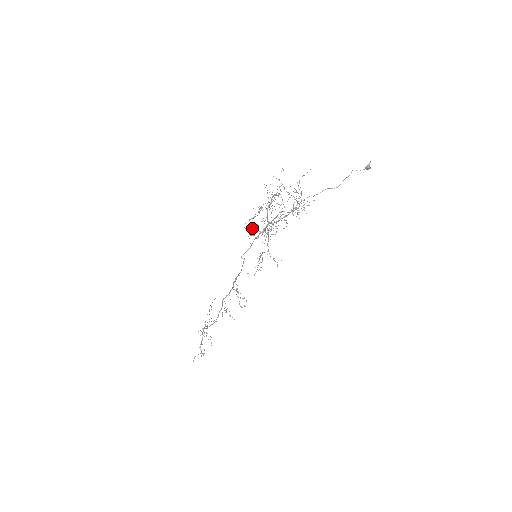
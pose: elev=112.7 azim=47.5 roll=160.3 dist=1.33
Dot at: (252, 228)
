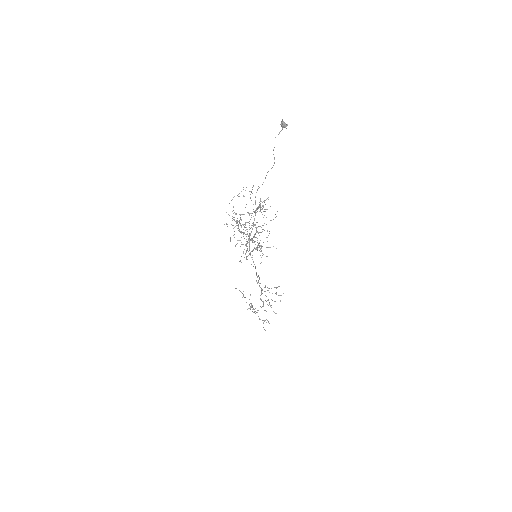
Dot at: occluded
